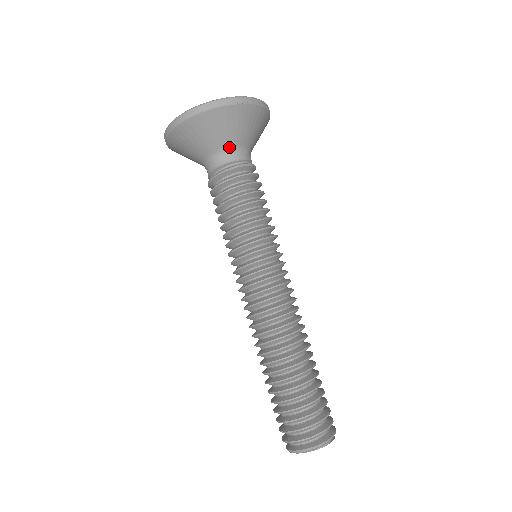
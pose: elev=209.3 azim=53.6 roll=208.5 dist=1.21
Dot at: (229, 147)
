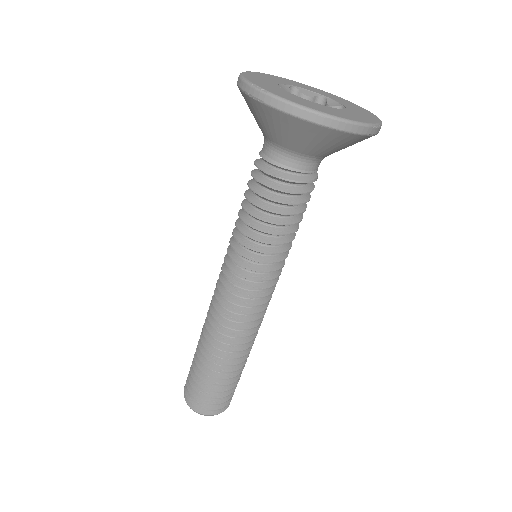
Dot at: (320, 157)
